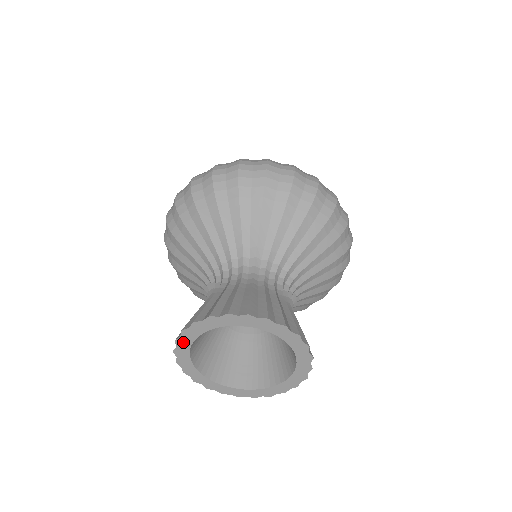
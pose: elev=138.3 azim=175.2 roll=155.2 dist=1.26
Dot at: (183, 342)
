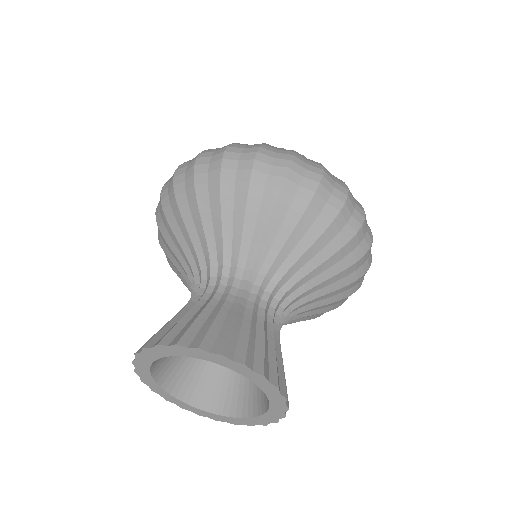
Dot at: (165, 350)
